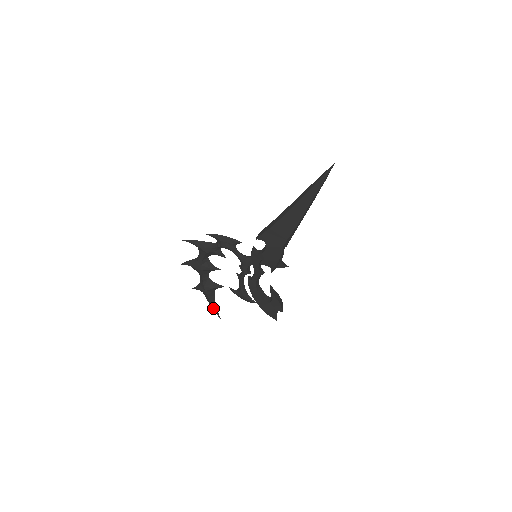
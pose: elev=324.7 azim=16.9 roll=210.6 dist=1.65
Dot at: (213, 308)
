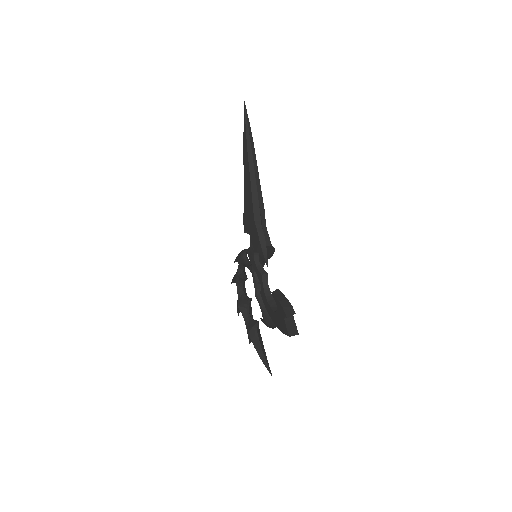
Dot at: occluded
